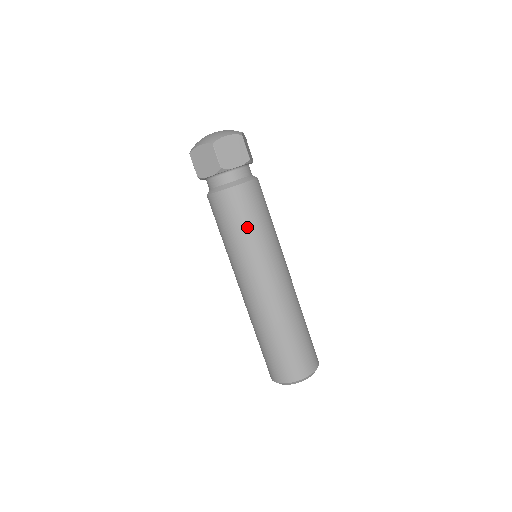
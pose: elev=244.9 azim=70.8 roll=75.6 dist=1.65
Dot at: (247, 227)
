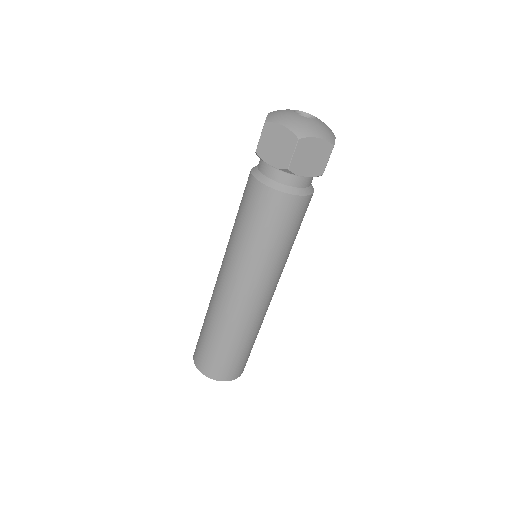
Dot at: (270, 238)
